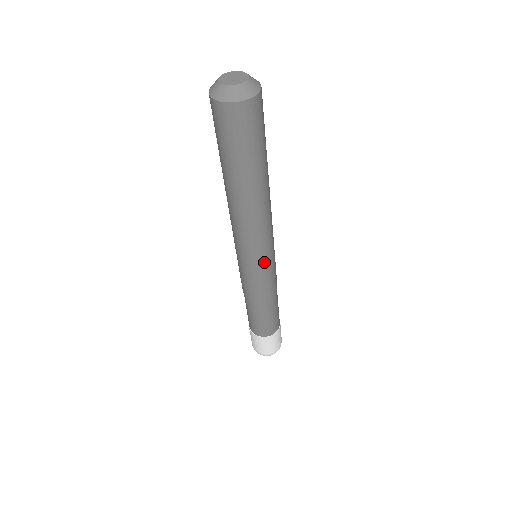
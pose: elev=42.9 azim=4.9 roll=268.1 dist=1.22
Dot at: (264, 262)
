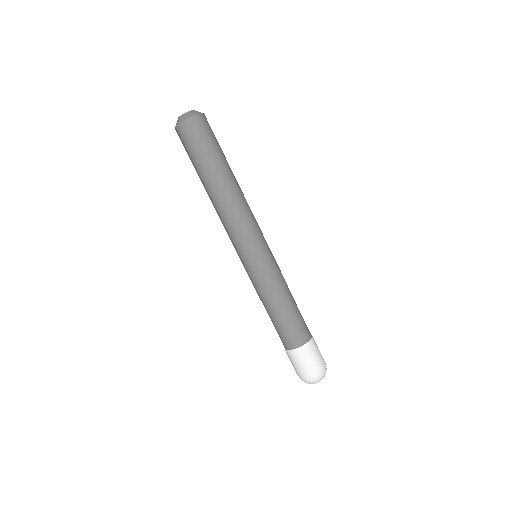
Dot at: occluded
